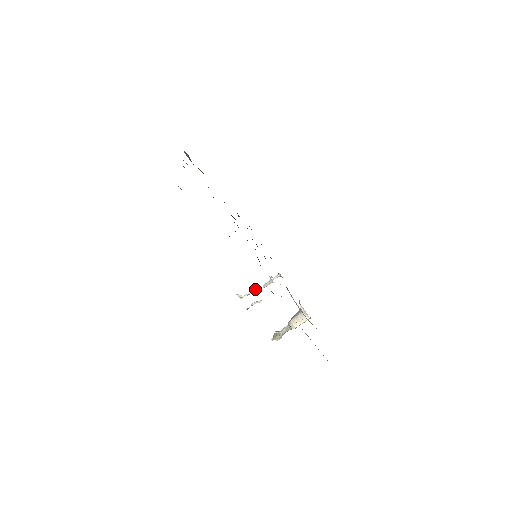
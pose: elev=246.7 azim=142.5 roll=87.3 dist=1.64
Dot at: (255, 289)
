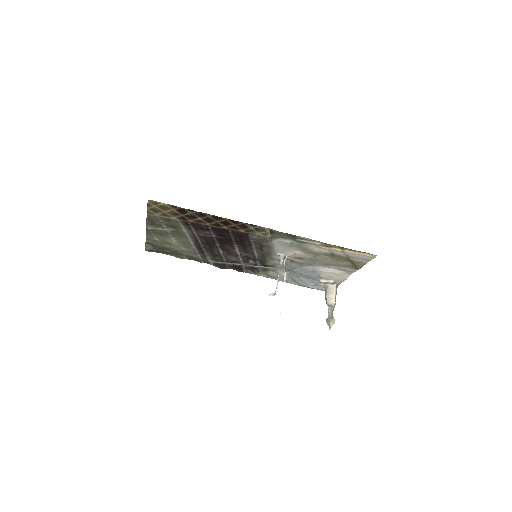
Dot at: (278, 279)
